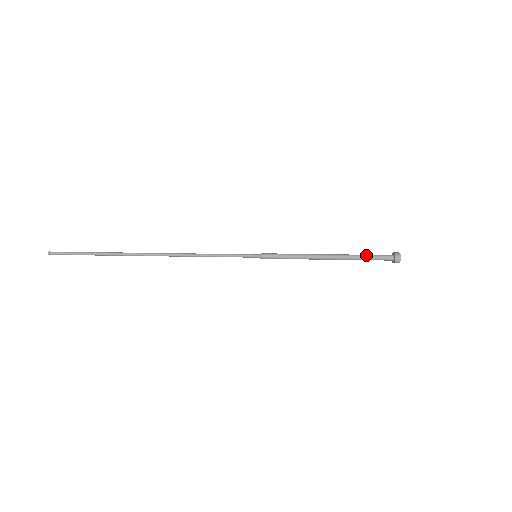
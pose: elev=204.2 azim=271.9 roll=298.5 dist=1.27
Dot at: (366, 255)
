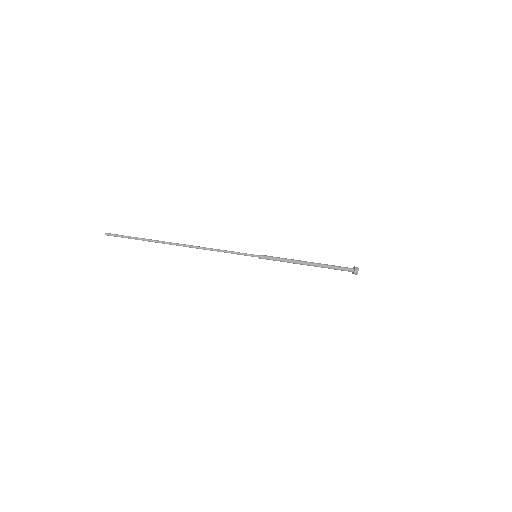
Dot at: (334, 266)
